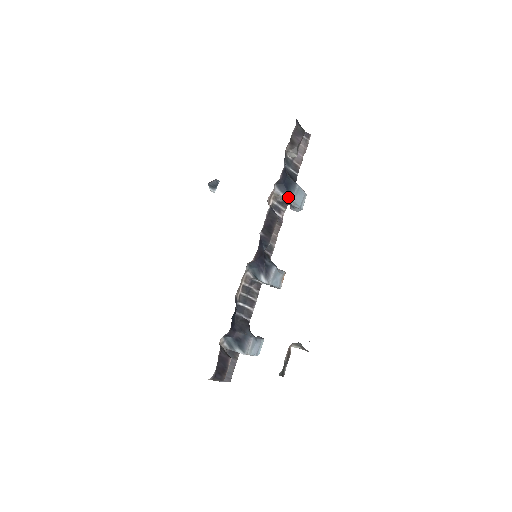
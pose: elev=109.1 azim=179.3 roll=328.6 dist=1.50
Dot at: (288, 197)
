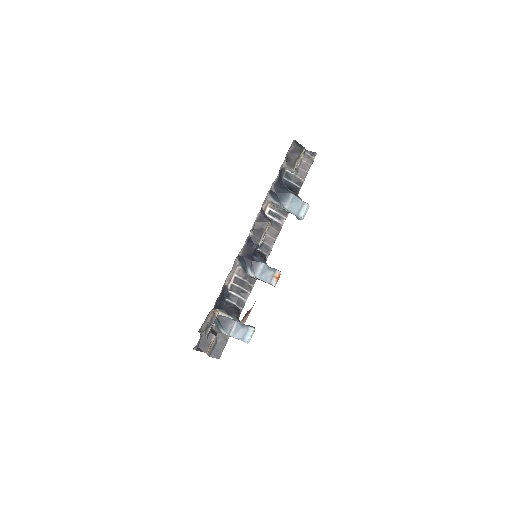
Dot at: (281, 204)
